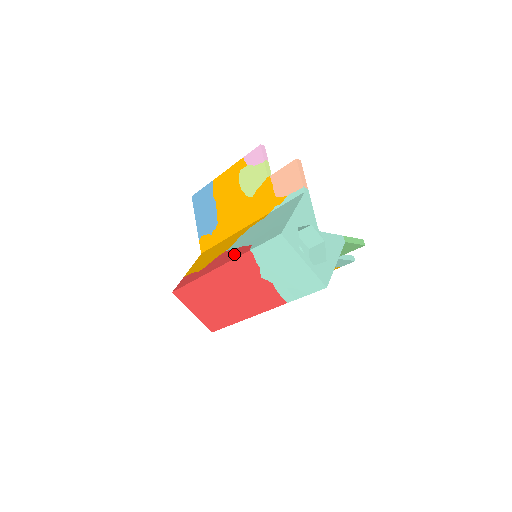
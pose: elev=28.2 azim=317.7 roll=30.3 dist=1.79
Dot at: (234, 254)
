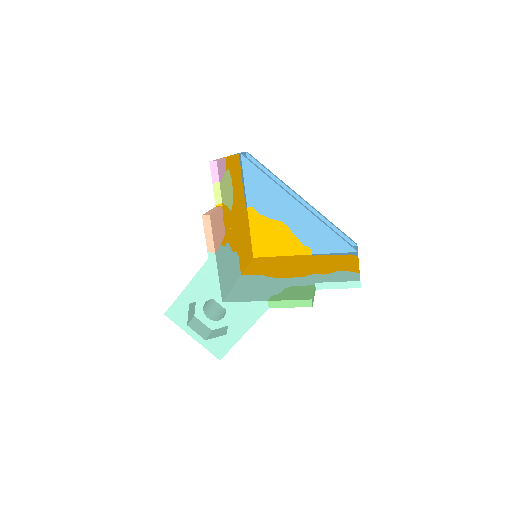
Dot at: occluded
